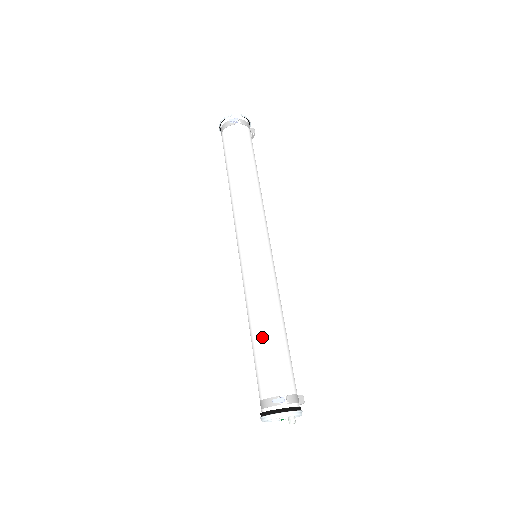
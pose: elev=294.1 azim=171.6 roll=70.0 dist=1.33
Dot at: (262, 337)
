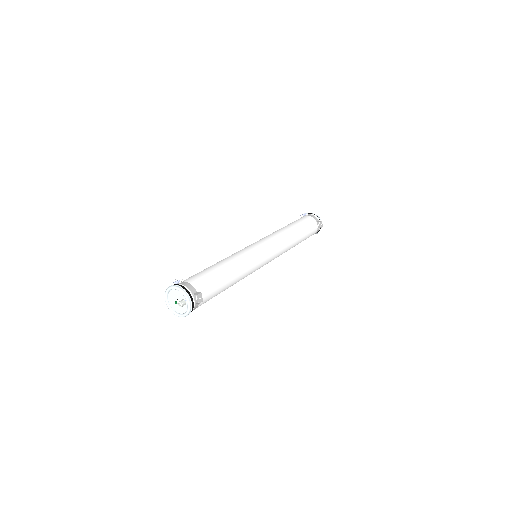
Dot at: occluded
